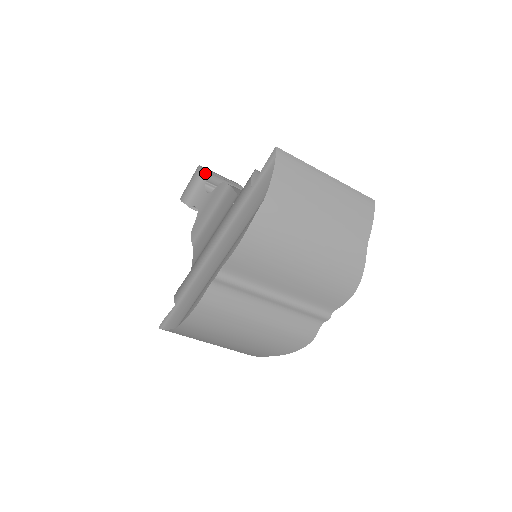
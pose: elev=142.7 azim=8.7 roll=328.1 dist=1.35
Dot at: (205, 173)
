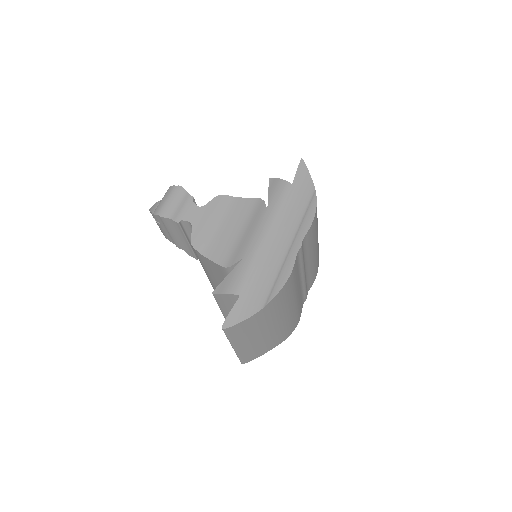
Dot at: occluded
